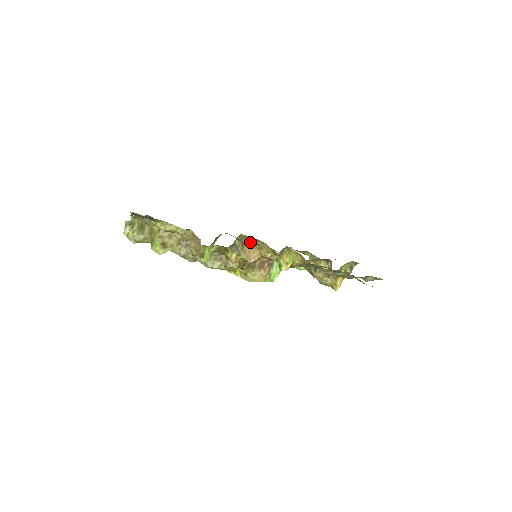
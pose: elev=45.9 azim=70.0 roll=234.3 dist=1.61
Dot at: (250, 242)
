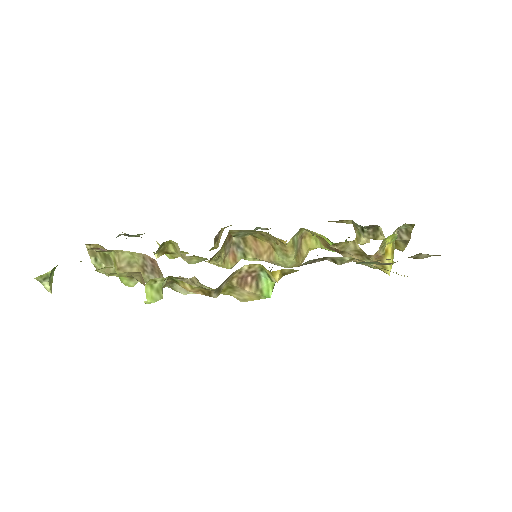
Dot at: (252, 234)
